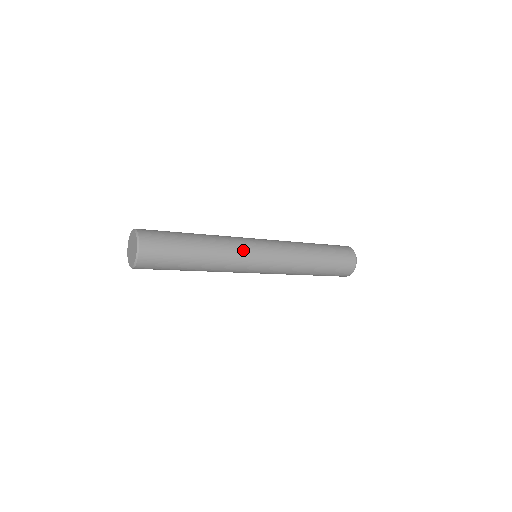
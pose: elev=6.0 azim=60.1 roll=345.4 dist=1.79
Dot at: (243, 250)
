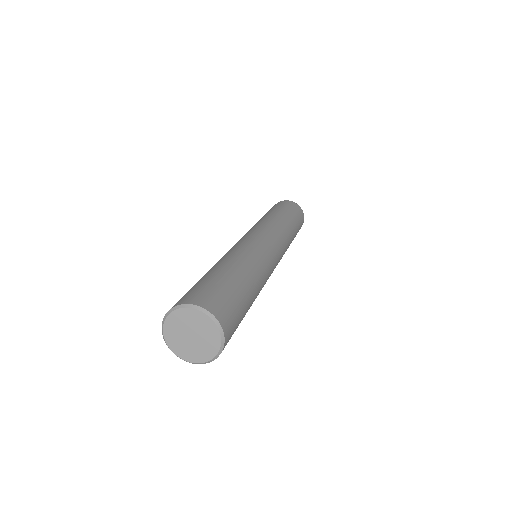
Dot at: (263, 252)
